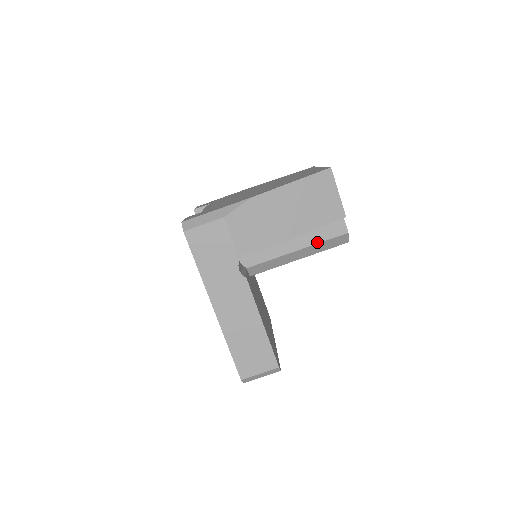
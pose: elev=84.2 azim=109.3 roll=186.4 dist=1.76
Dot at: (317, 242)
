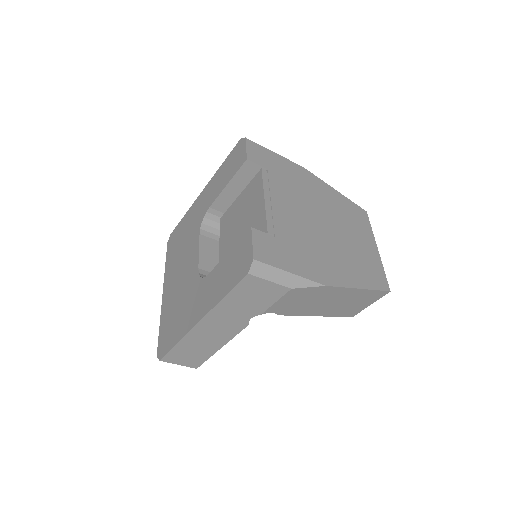
Dot at: occluded
